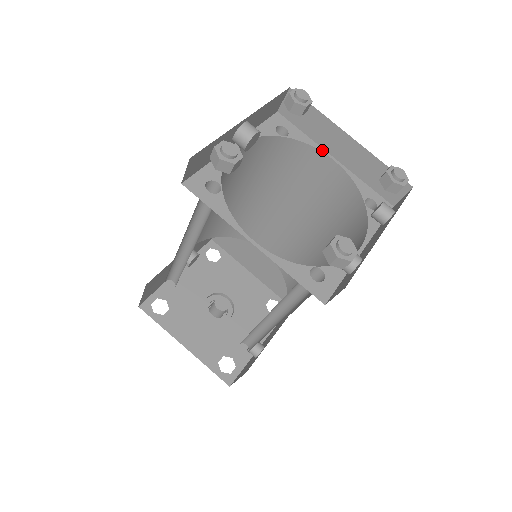
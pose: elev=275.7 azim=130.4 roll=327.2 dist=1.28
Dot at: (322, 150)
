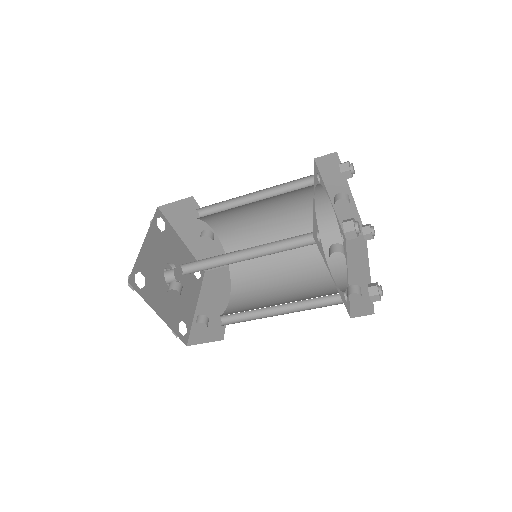
Dot at: (347, 266)
